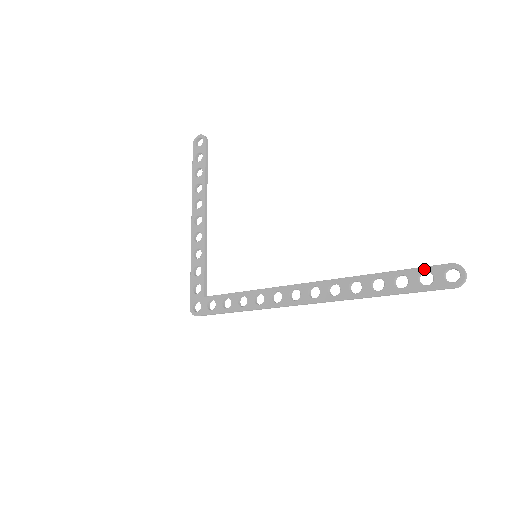
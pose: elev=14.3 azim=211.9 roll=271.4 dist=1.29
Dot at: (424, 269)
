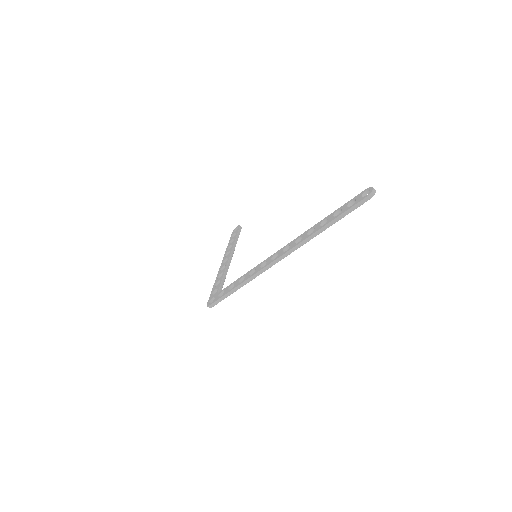
Dot at: (351, 200)
